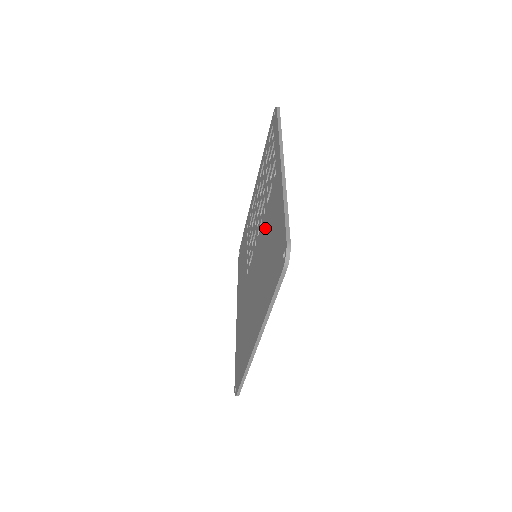
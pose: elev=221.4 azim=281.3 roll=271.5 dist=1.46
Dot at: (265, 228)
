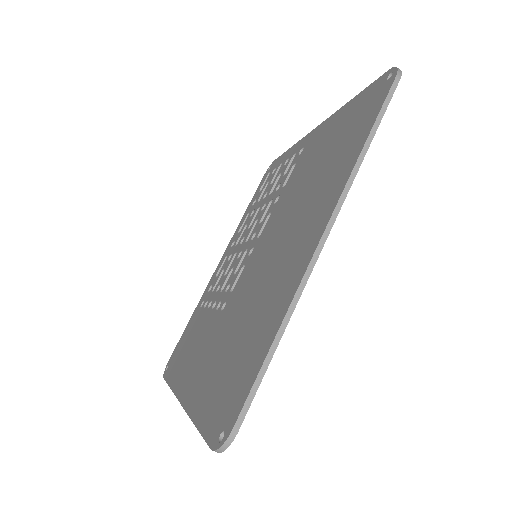
Dot at: (291, 189)
